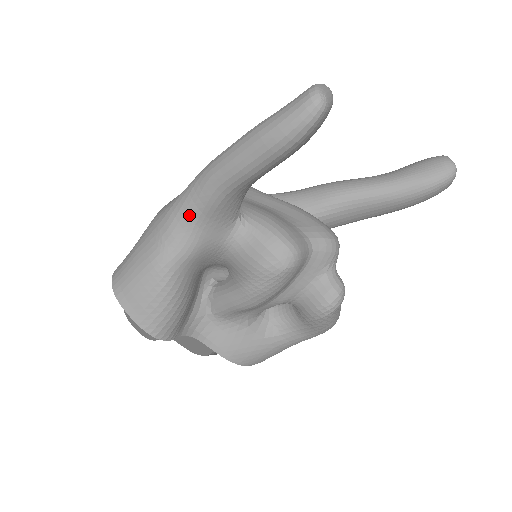
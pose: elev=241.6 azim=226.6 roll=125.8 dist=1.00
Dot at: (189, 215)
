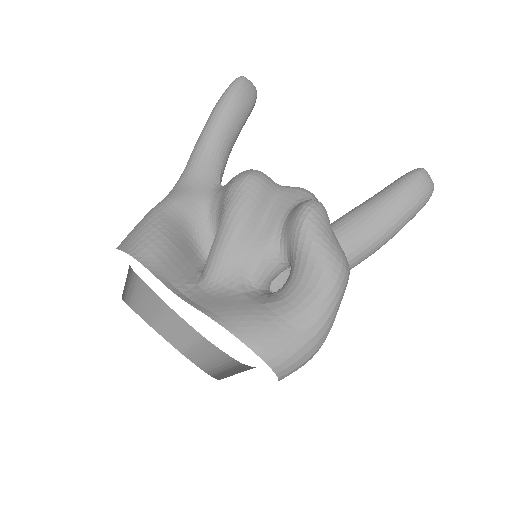
Dot at: (180, 179)
